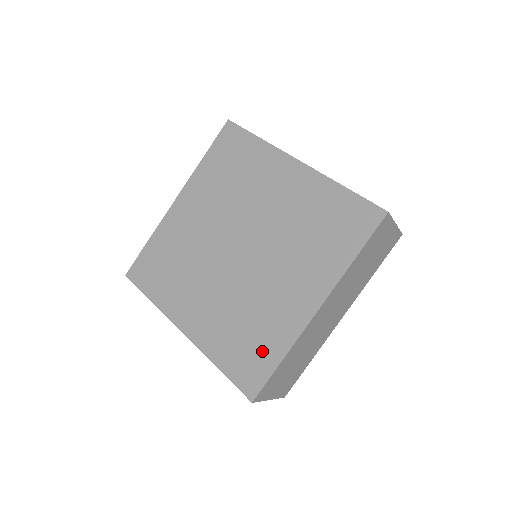
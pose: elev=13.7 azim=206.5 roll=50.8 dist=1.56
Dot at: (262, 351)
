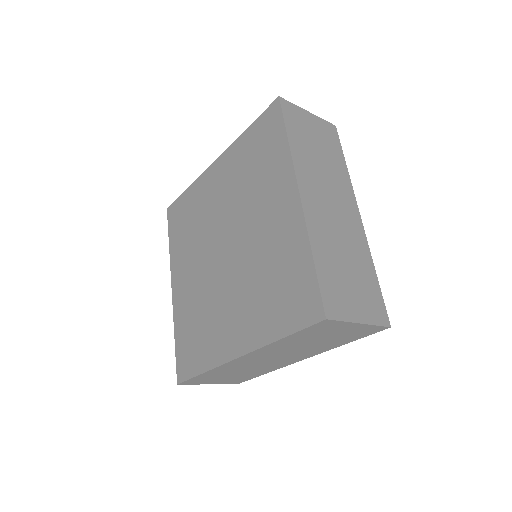
Dot at: (197, 353)
